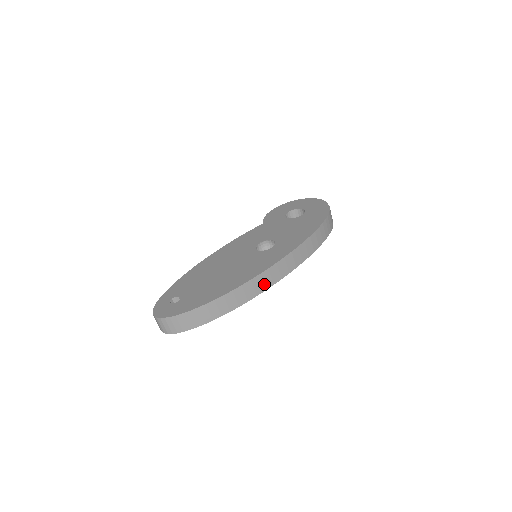
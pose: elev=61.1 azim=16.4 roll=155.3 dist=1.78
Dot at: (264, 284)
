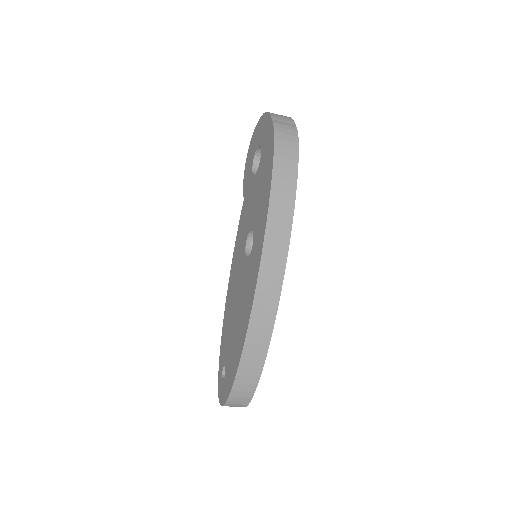
Dot at: (269, 306)
